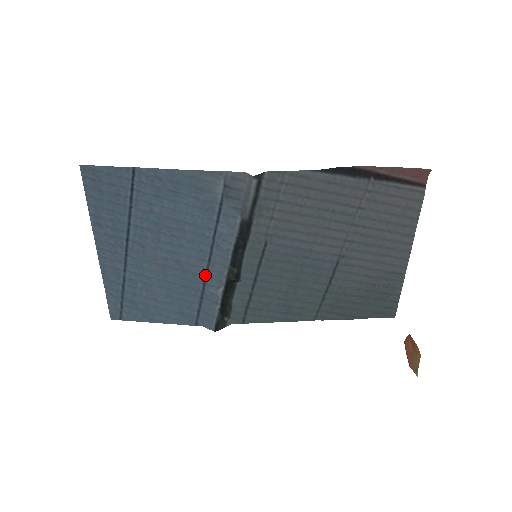
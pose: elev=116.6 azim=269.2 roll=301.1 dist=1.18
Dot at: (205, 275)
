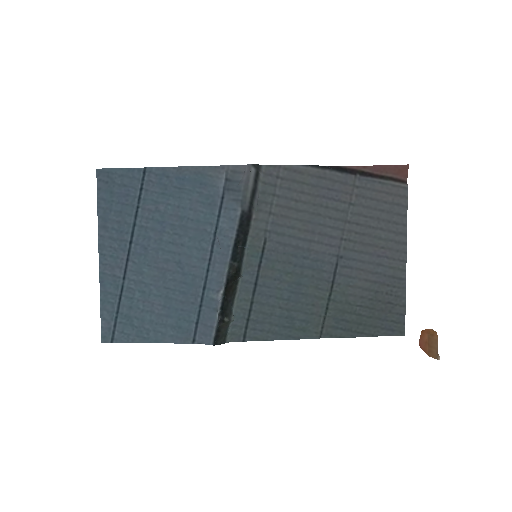
Dot at: (205, 277)
